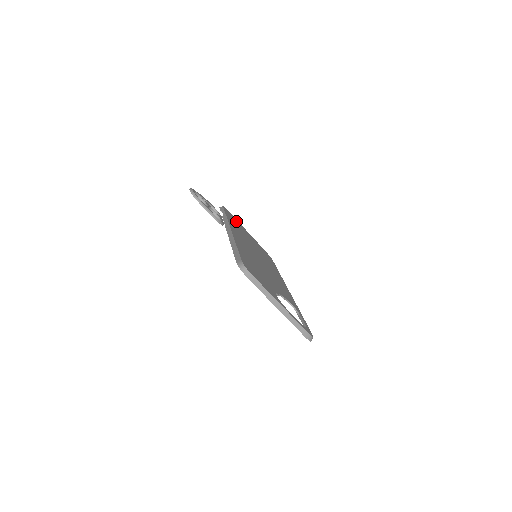
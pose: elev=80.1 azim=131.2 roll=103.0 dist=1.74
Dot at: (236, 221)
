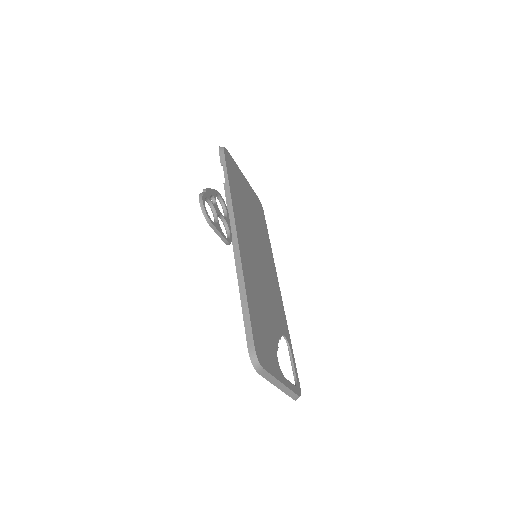
Dot at: (235, 170)
